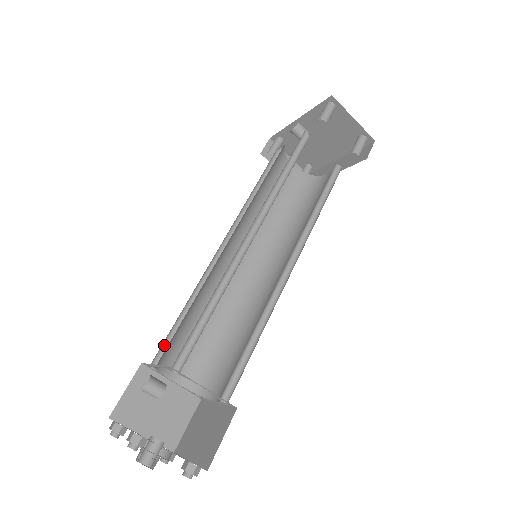
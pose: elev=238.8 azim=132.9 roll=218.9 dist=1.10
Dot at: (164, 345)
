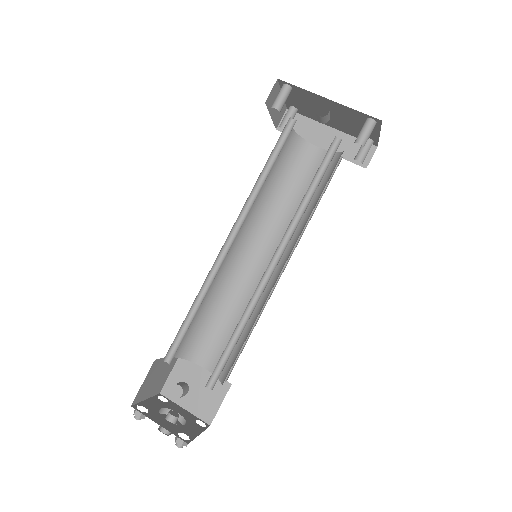
Dot at: (173, 341)
